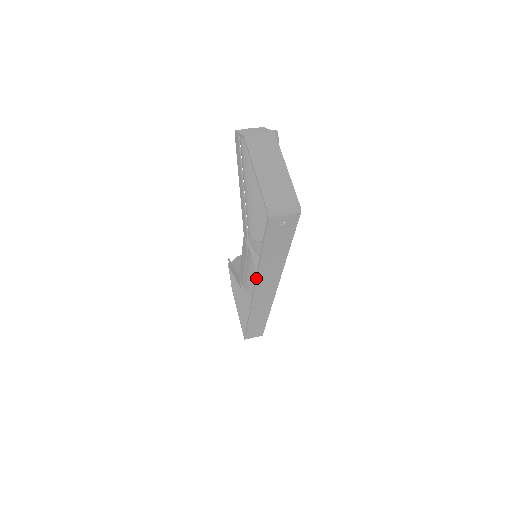
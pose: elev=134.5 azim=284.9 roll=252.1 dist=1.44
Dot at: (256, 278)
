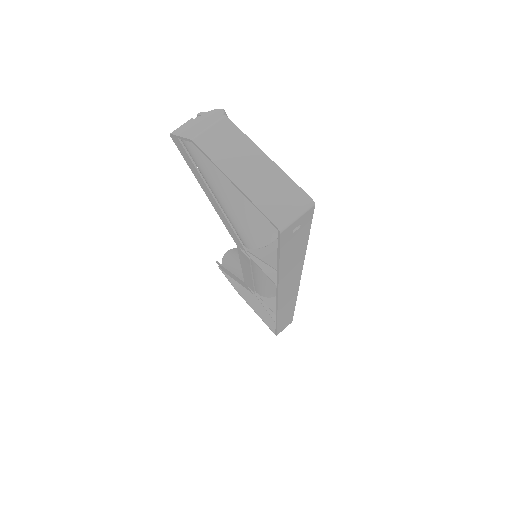
Dot at: (277, 289)
